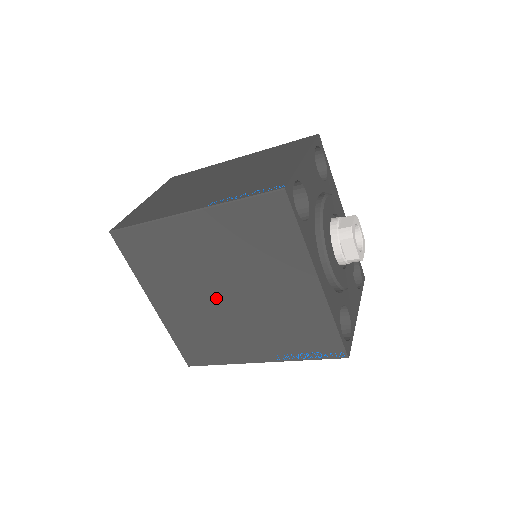
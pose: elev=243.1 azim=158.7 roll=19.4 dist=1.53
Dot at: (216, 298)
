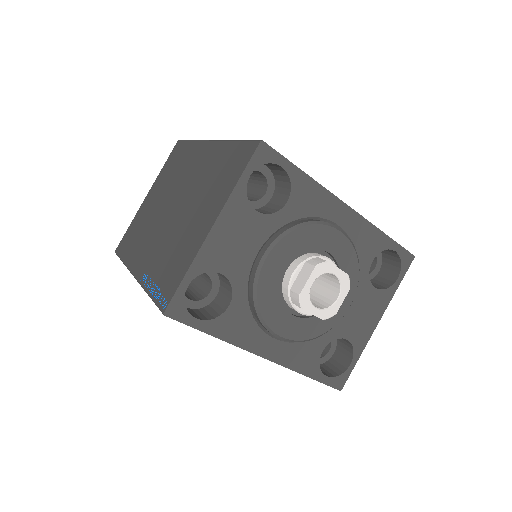
Dot at: occluded
